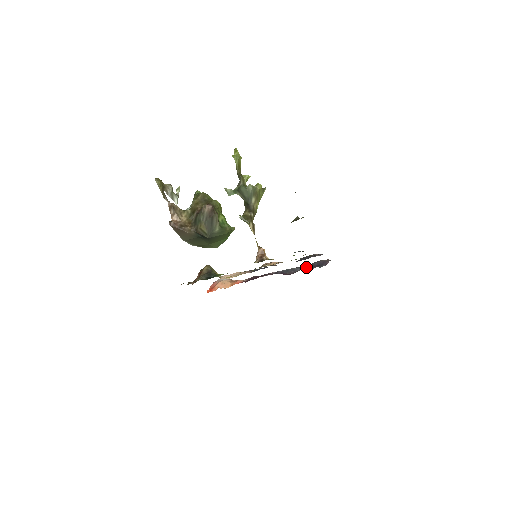
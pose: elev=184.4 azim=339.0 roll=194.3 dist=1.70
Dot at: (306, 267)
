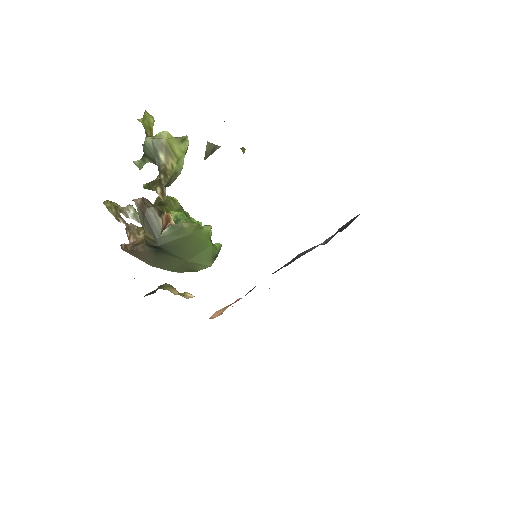
Dot at: (324, 241)
